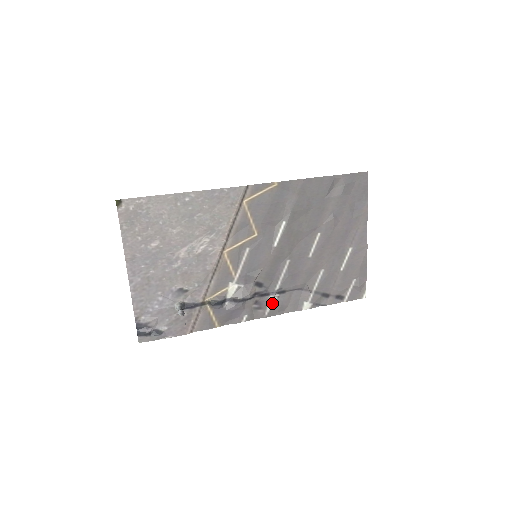
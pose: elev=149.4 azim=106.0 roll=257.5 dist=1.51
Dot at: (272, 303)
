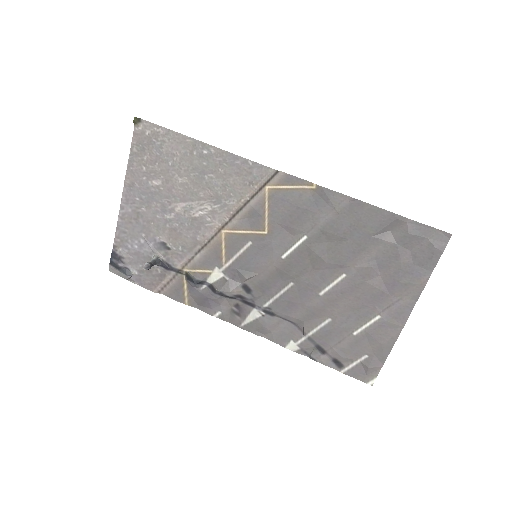
Dot at: (254, 317)
